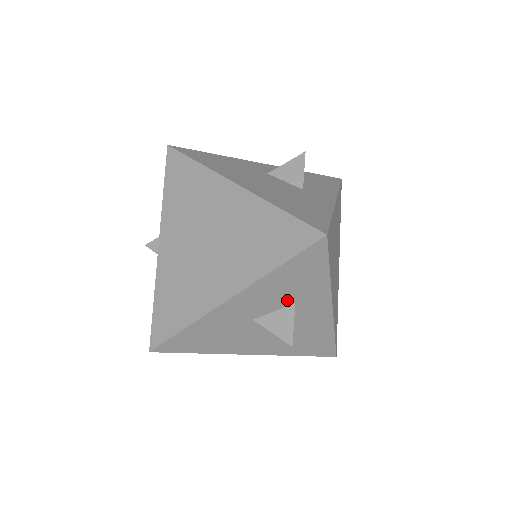
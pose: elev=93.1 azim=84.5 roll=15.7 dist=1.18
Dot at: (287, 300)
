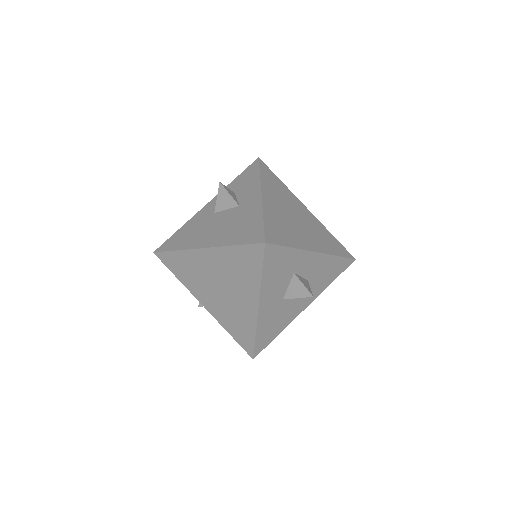
Dot at: (287, 277)
